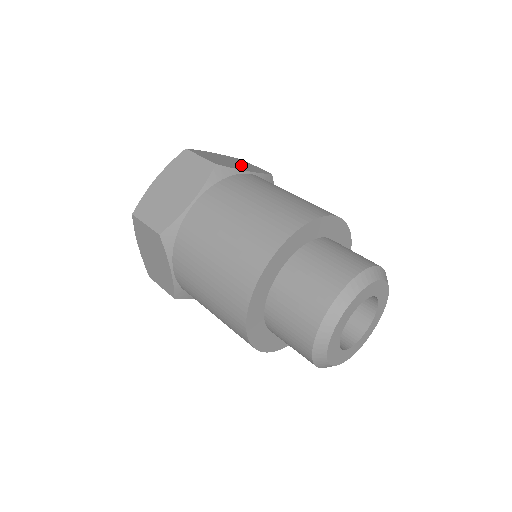
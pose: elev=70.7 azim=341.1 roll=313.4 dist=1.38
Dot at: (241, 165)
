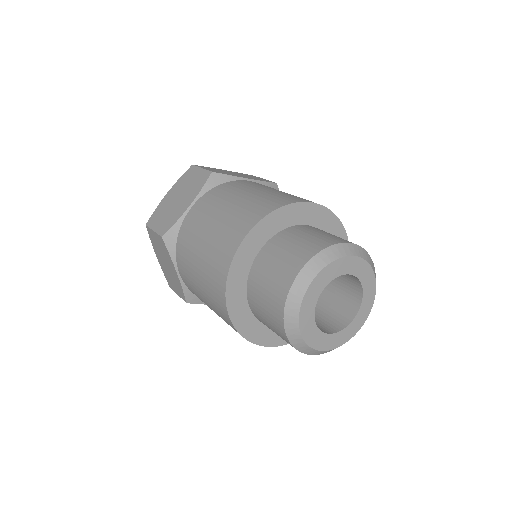
Dot at: (185, 195)
